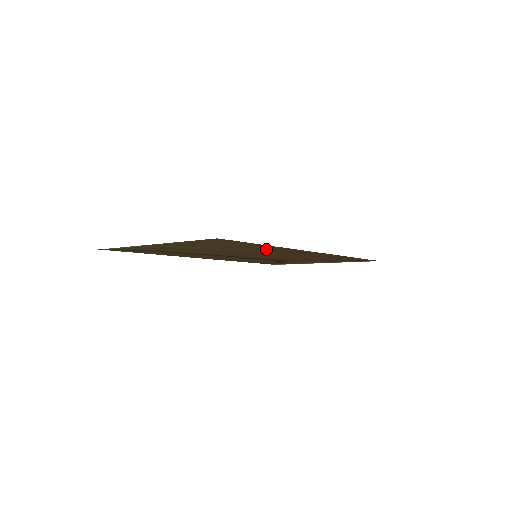
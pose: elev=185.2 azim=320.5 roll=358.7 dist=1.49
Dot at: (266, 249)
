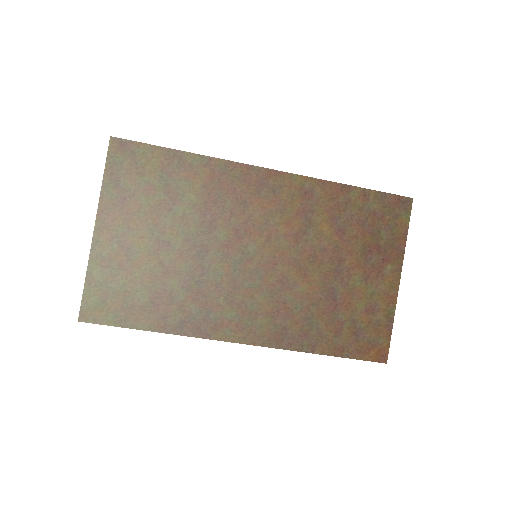
Dot at: (207, 183)
